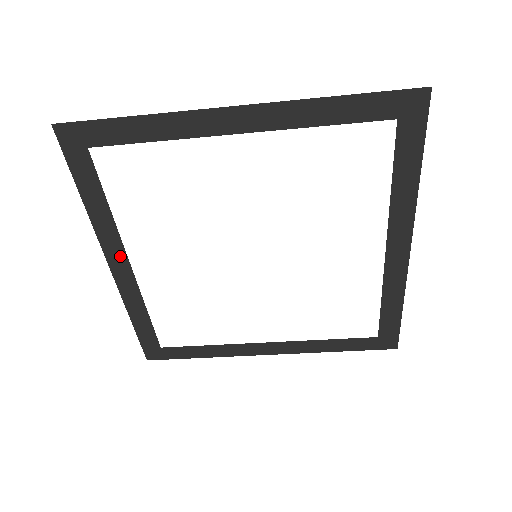
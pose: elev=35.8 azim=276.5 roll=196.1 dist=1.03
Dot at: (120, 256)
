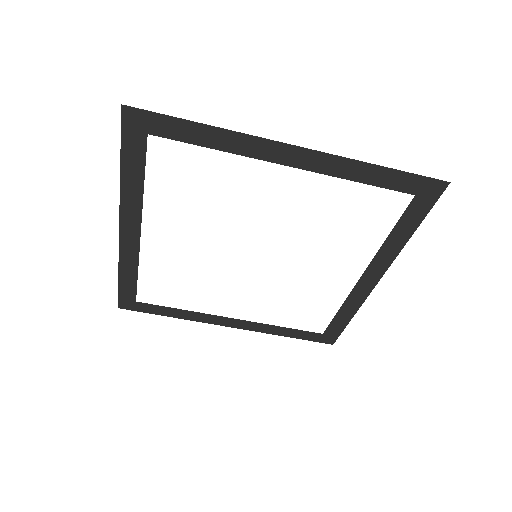
Dot at: (134, 225)
